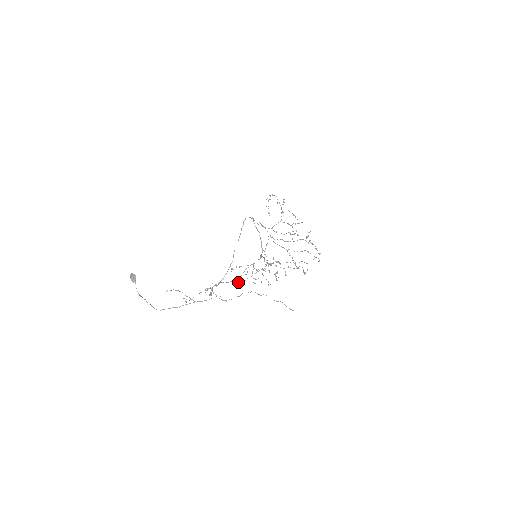
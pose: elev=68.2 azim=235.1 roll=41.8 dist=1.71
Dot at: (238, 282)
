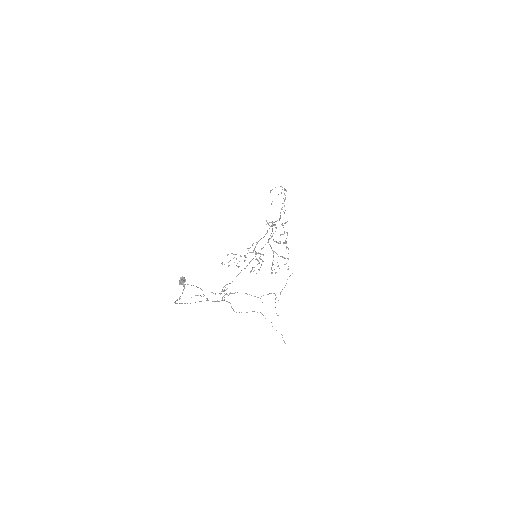
Dot at: occluded
